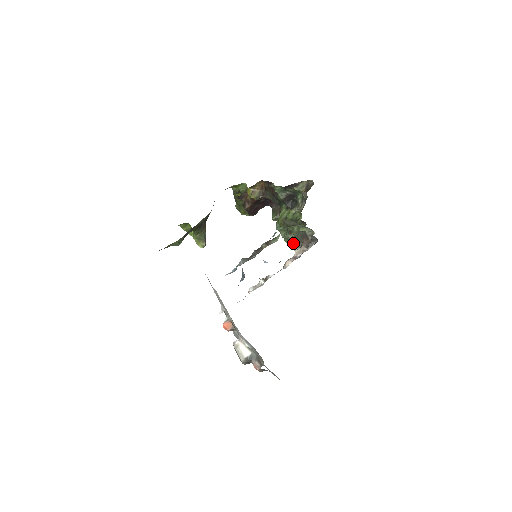
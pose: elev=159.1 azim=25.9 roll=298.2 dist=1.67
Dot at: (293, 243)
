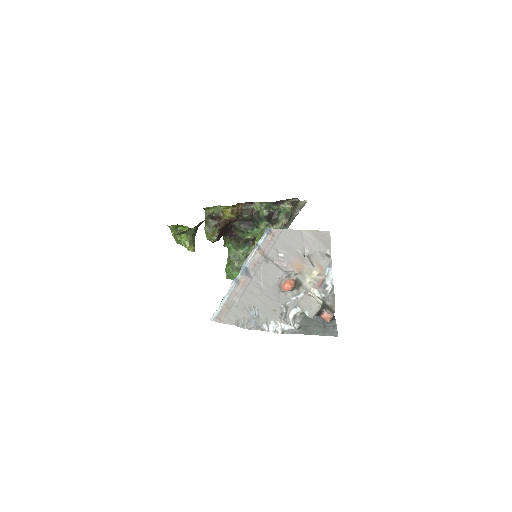
Dot at: occluded
